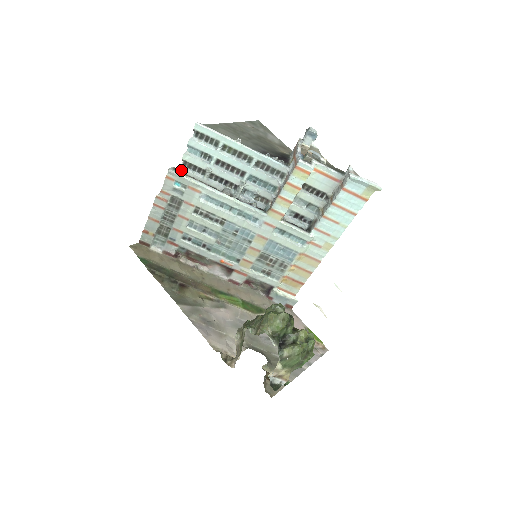
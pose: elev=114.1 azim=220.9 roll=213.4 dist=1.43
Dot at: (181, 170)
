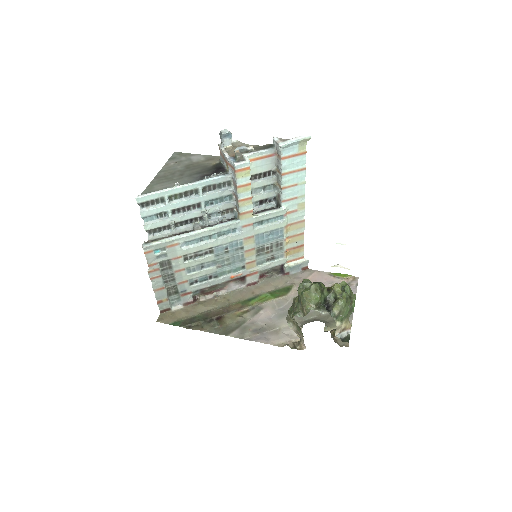
Dot at: (151, 239)
